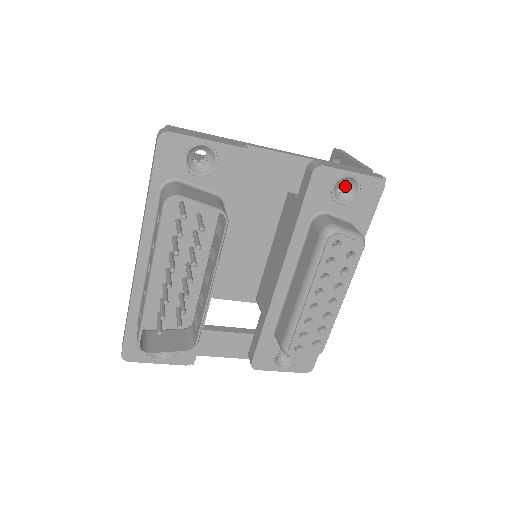
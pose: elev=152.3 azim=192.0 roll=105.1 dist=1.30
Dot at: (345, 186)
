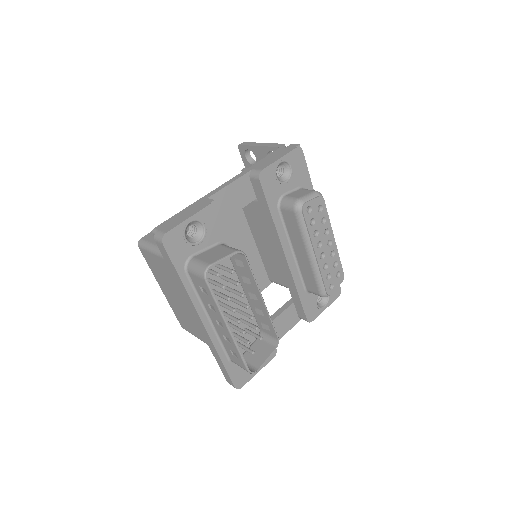
Dot at: (278, 169)
